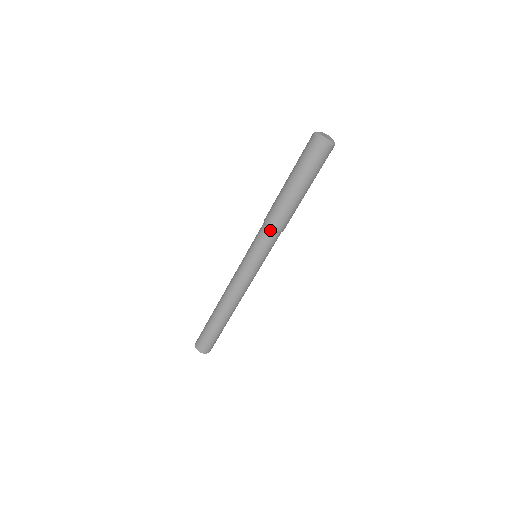
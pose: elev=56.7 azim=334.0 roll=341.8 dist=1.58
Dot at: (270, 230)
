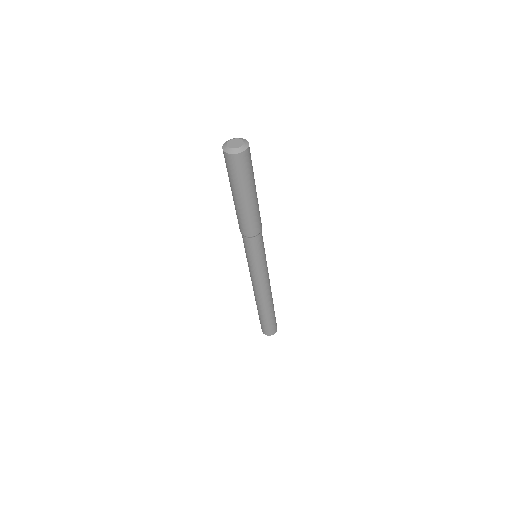
Dot at: (243, 236)
